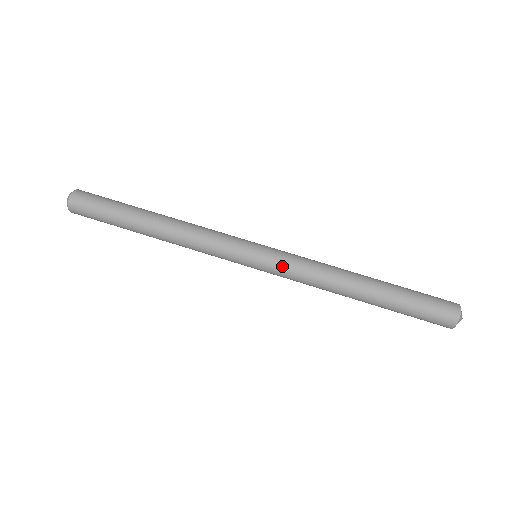
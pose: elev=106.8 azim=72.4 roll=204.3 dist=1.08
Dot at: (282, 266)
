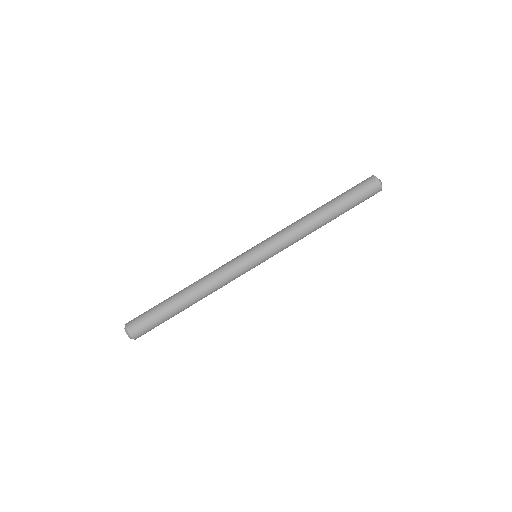
Dot at: (272, 241)
